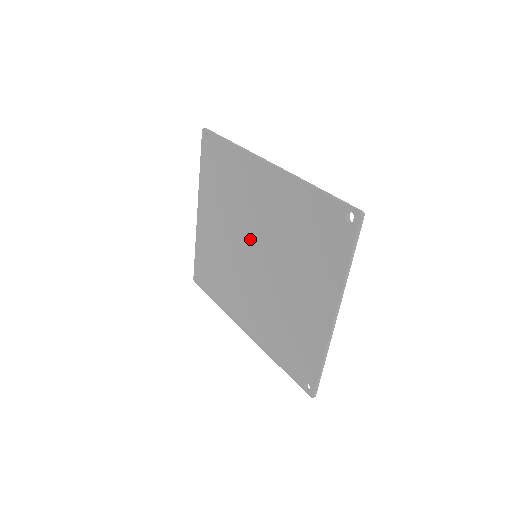
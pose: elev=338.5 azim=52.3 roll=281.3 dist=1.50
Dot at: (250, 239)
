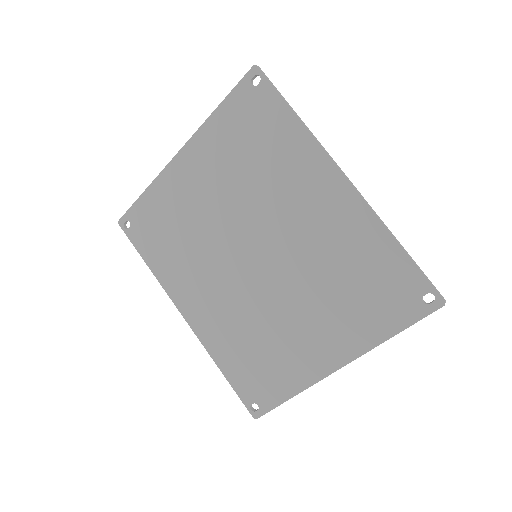
Dot at: (260, 236)
